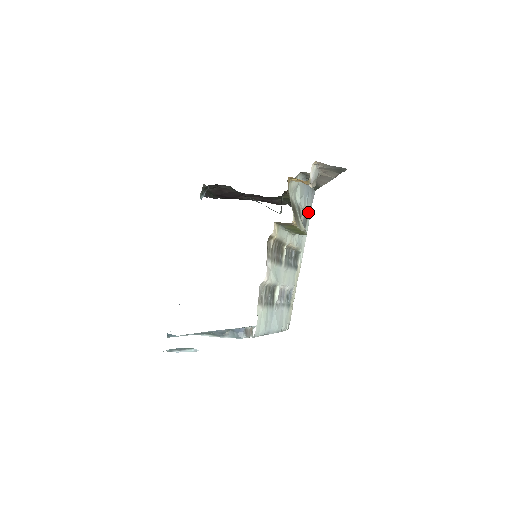
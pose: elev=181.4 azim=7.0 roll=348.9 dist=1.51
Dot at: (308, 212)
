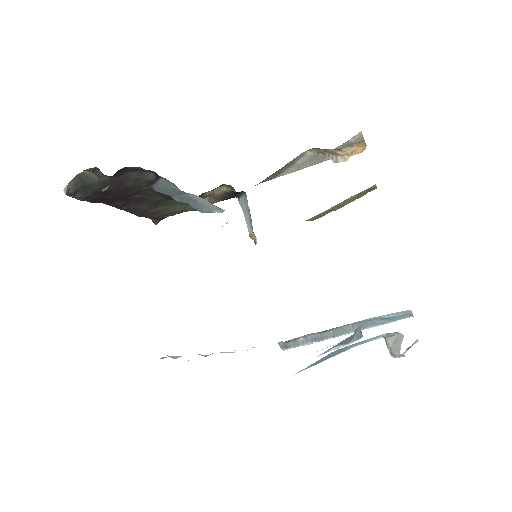
Dot at: occluded
